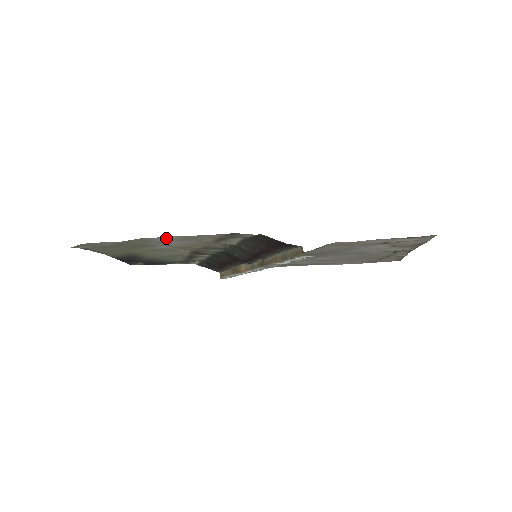
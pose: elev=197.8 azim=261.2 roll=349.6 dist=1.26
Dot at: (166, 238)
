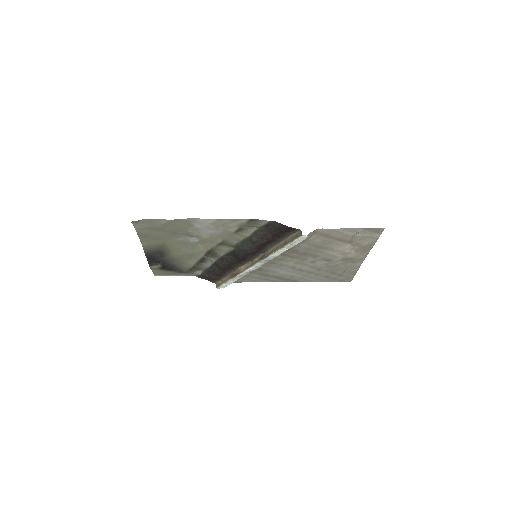
Dot at: (205, 221)
